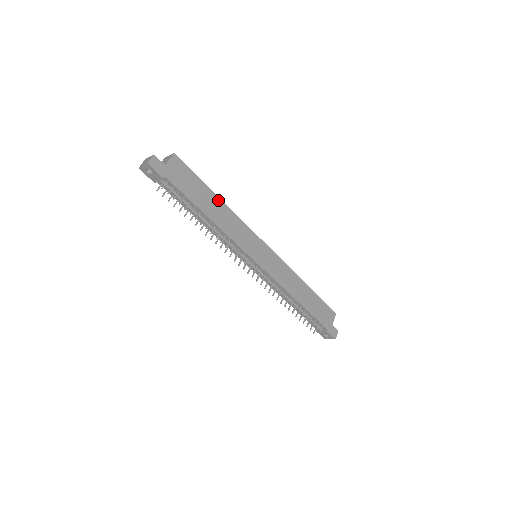
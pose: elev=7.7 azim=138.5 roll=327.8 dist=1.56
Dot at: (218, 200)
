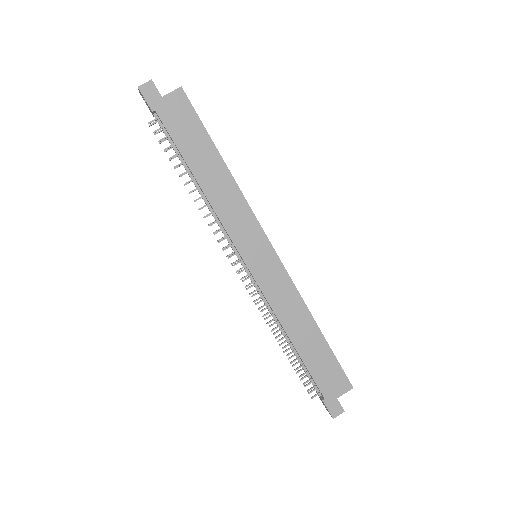
Dot at: (222, 164)
